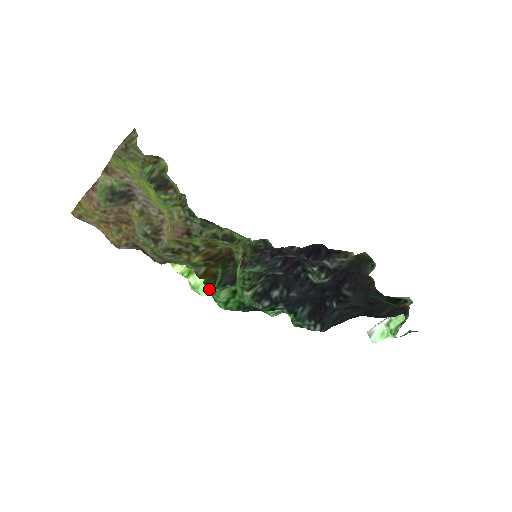
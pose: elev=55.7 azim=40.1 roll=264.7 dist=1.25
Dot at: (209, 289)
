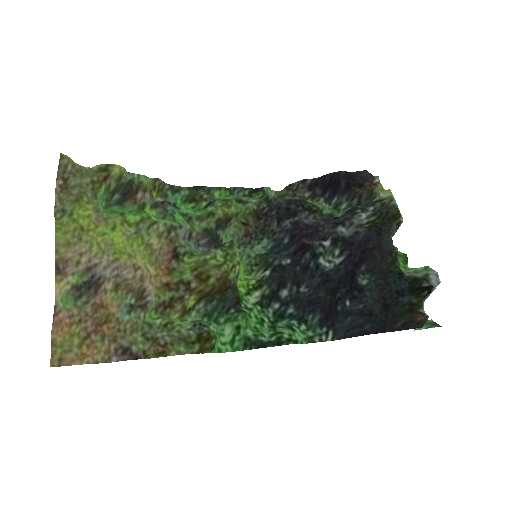
Dot at: occluded
